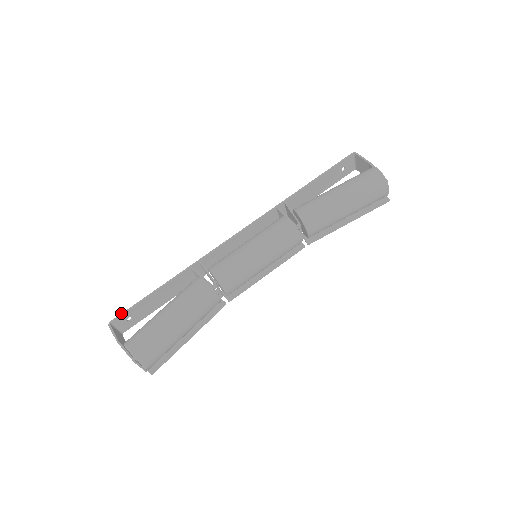
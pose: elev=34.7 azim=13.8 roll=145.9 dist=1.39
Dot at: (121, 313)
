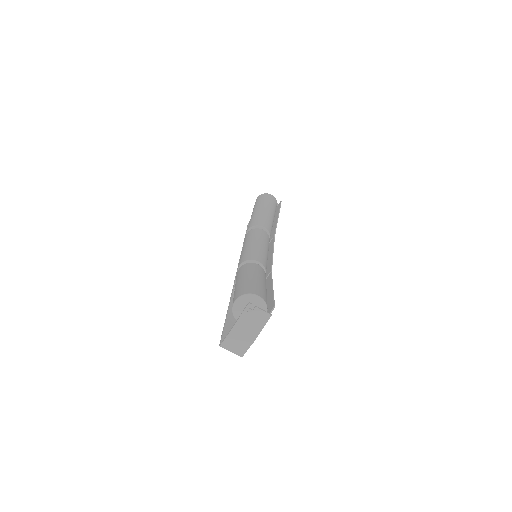
Dot at: (221, 337)
